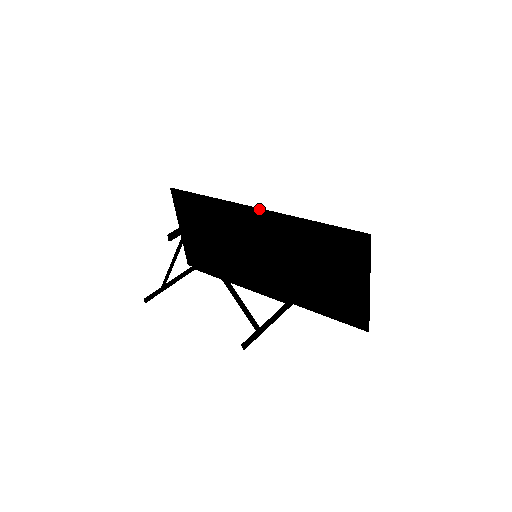
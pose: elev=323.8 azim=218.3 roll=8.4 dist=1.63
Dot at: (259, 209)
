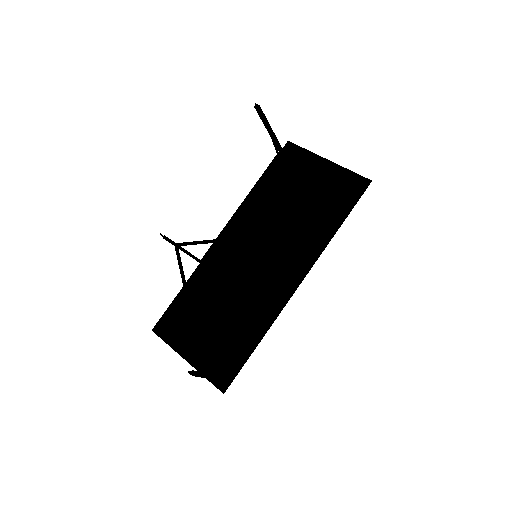
Dot at: (225, 228)
